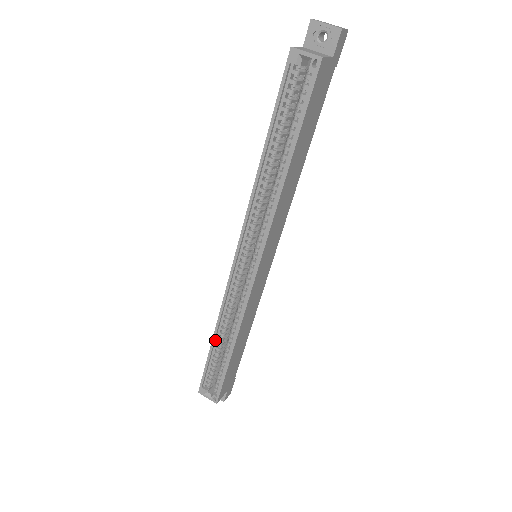
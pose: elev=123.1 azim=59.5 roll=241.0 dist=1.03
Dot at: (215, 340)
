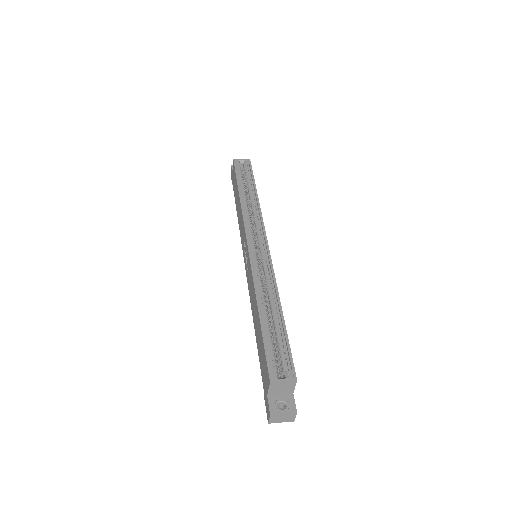
Dot at: (260, 313)
